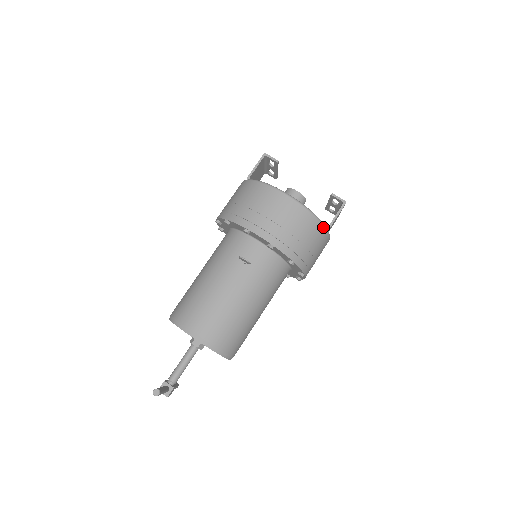
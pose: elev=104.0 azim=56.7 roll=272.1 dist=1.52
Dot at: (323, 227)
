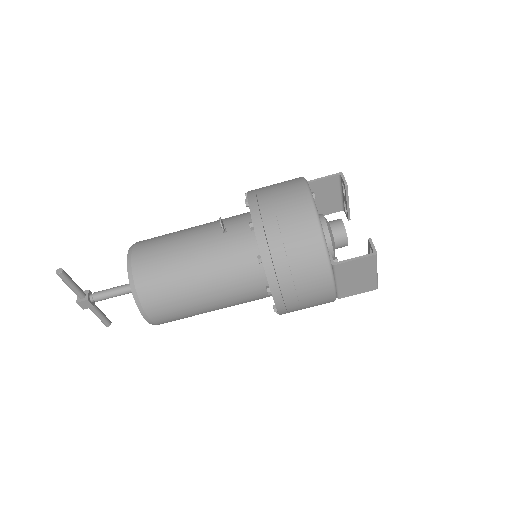
Dot at: (324, 253)
